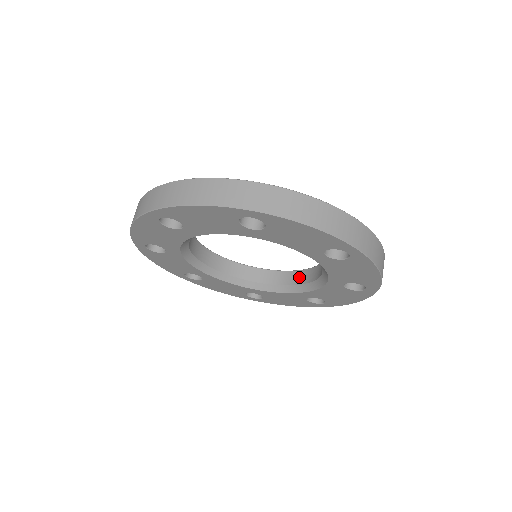
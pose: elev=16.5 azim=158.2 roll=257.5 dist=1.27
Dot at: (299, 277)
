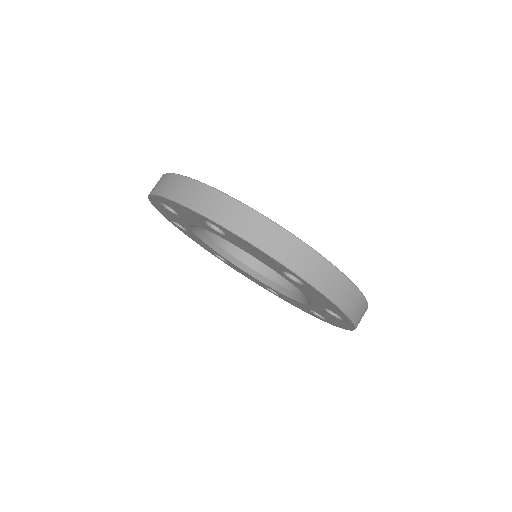
Dot at: occluded
